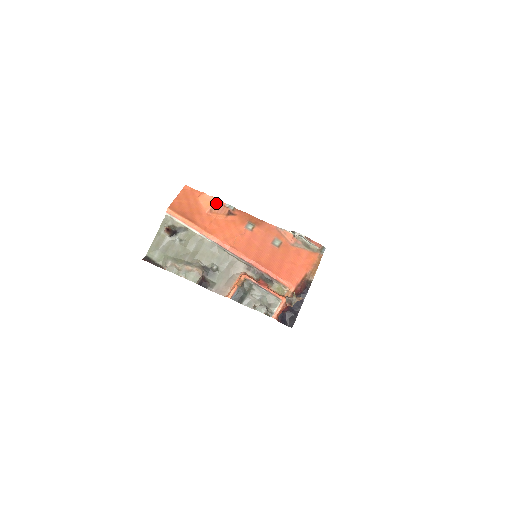
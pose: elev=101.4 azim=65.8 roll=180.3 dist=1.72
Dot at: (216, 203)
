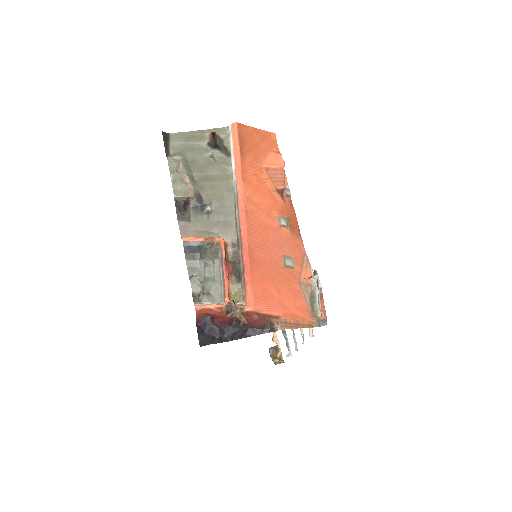
Dot at: (281, 170)
